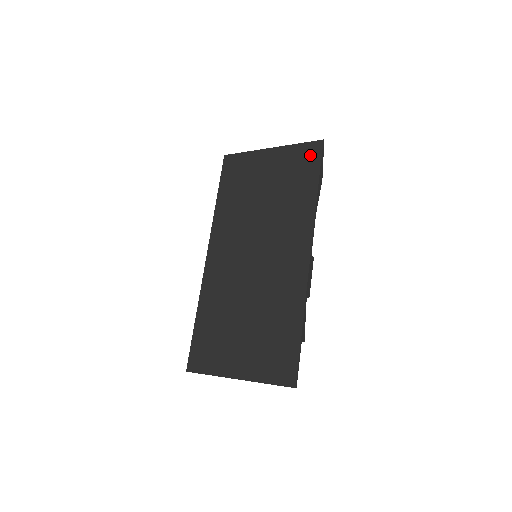
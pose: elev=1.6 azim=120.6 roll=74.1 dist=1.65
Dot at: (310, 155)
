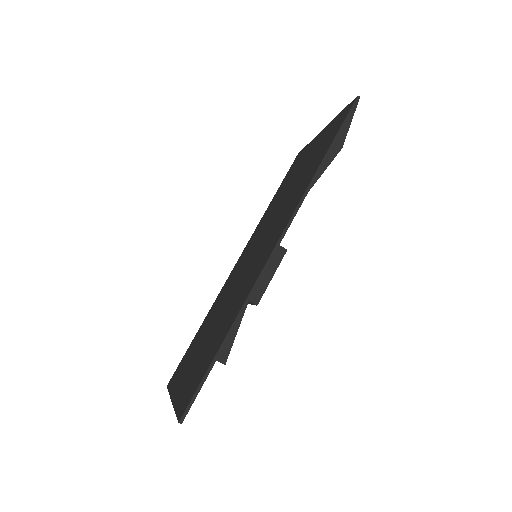
Dot at: (340, 120)
